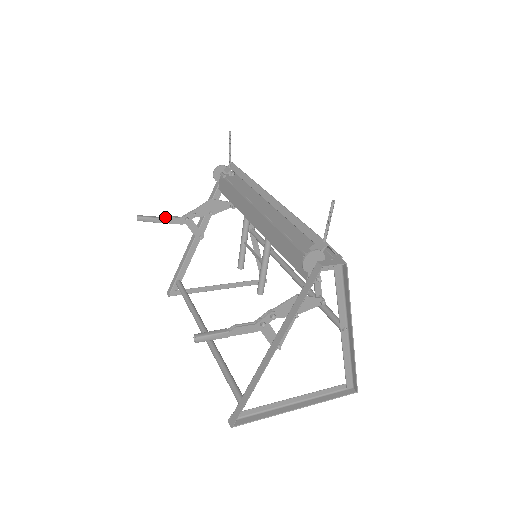
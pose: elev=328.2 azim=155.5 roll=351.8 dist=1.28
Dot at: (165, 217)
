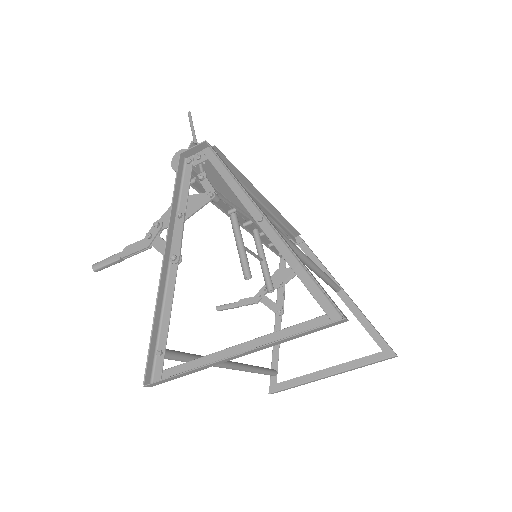
Dot at: (239, 300)
